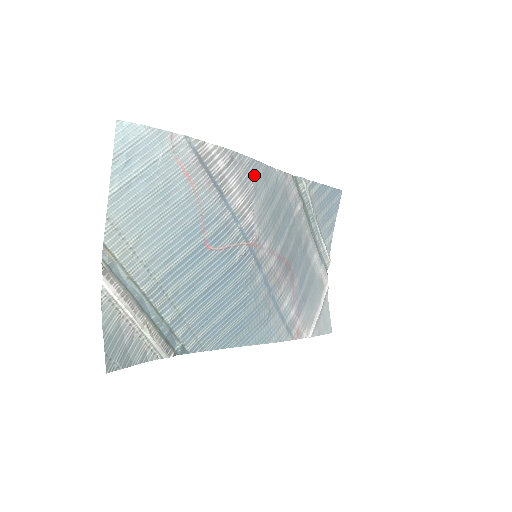
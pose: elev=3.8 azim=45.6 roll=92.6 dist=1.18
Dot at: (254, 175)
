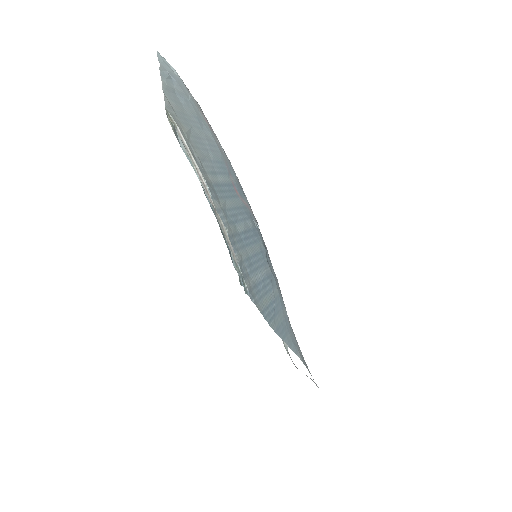
Dot at: occluded
